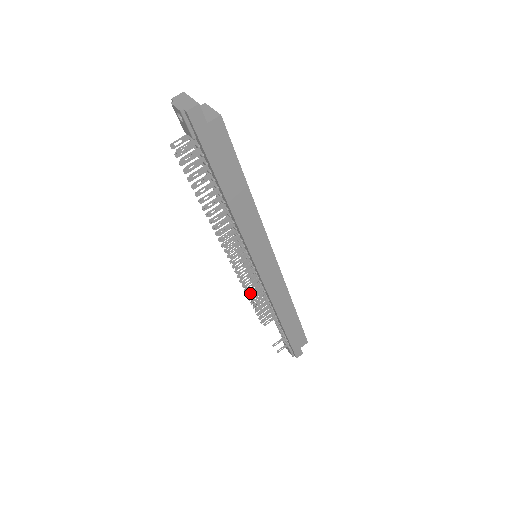
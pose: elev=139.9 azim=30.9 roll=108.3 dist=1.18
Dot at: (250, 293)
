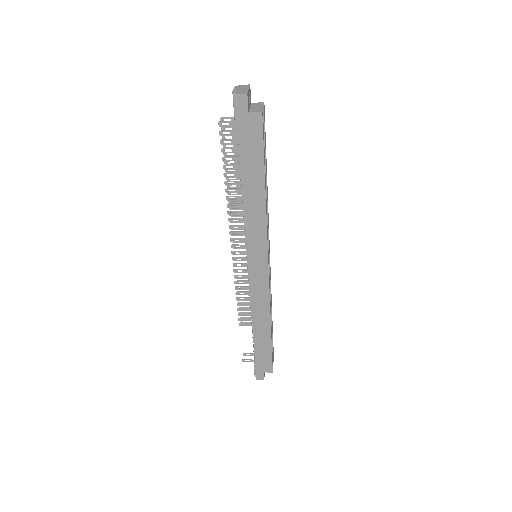
Dot at: (241, 288)
